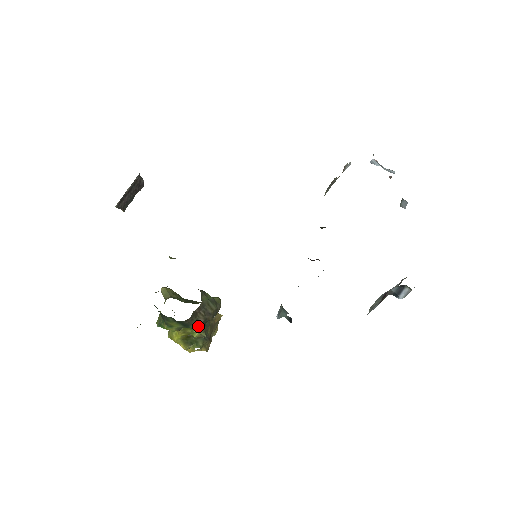
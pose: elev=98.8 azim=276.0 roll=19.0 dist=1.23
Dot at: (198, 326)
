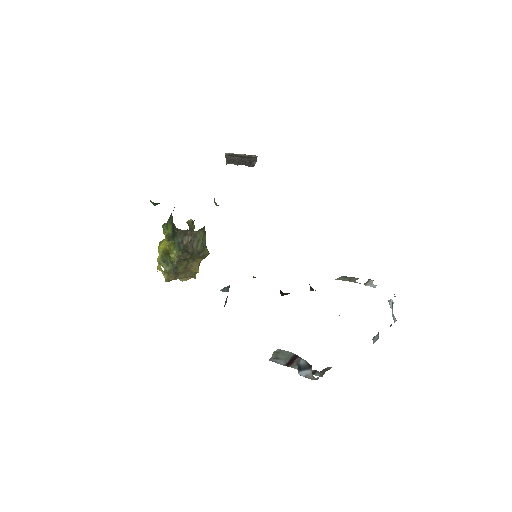
Dot at: (179, 244)
